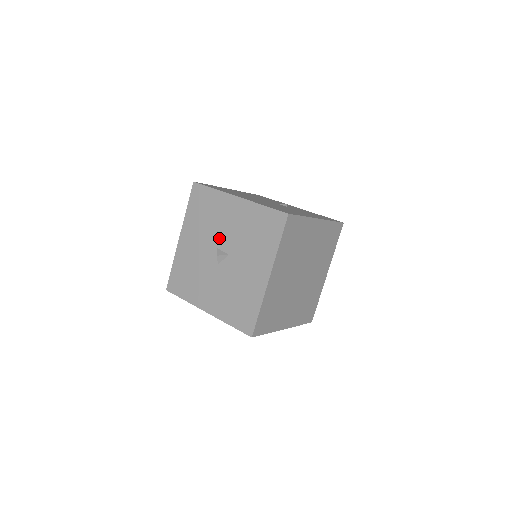
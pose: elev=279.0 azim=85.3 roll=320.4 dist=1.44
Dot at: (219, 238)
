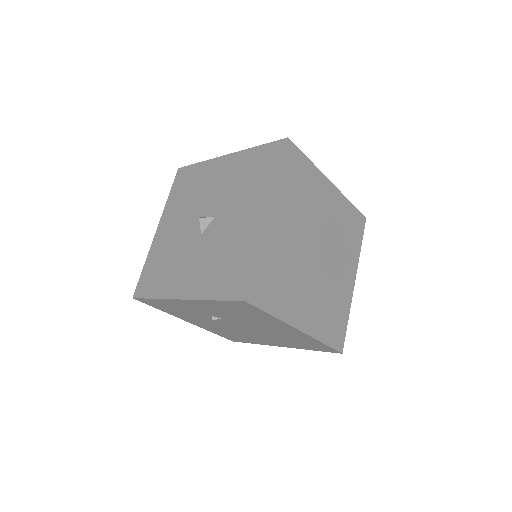
Dot at: (204, 205)
